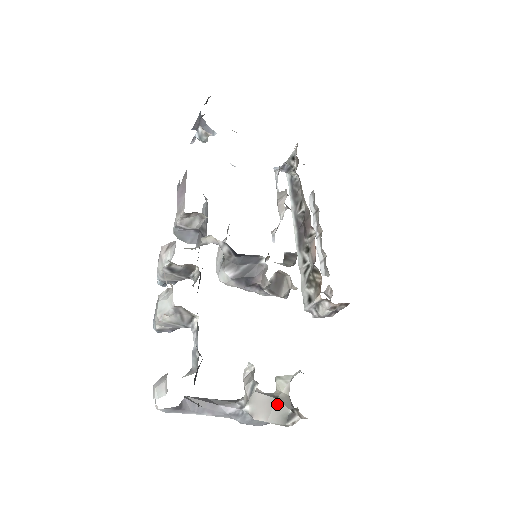
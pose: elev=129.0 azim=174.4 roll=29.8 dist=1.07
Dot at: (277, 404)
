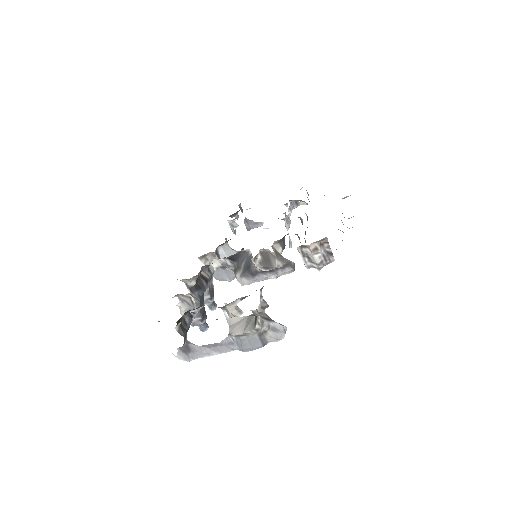
Dot at: (248, 319)
